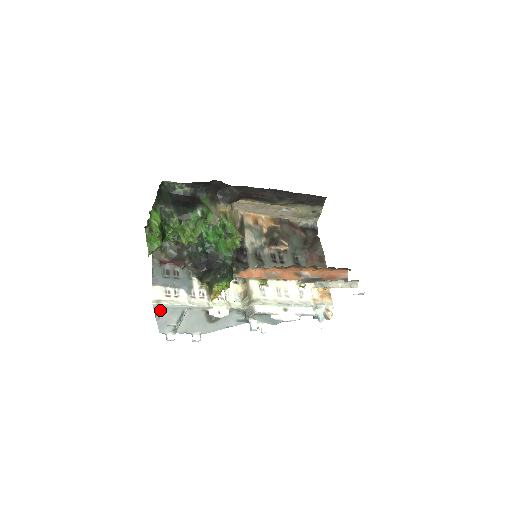
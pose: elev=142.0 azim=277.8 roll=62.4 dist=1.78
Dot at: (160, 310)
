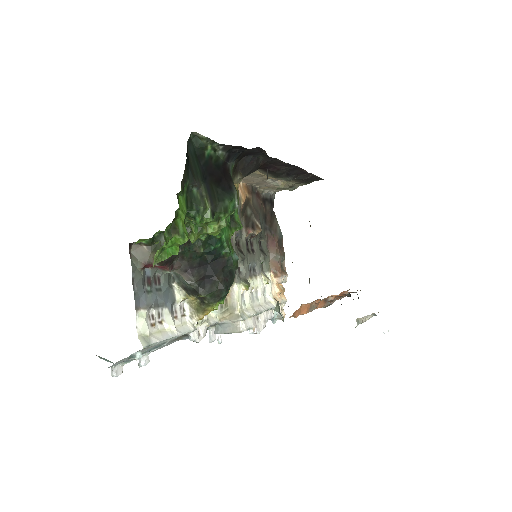
Dot at: (142, 350)
